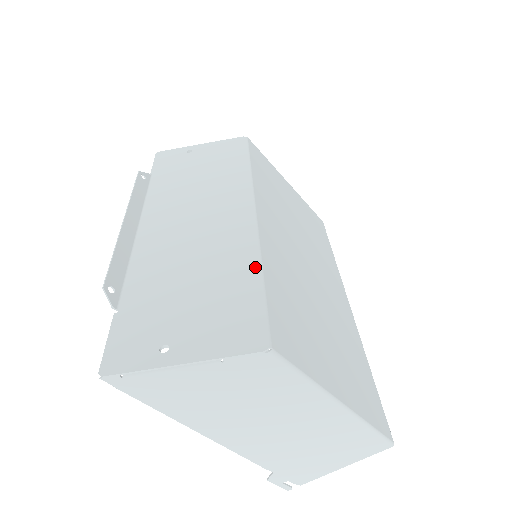
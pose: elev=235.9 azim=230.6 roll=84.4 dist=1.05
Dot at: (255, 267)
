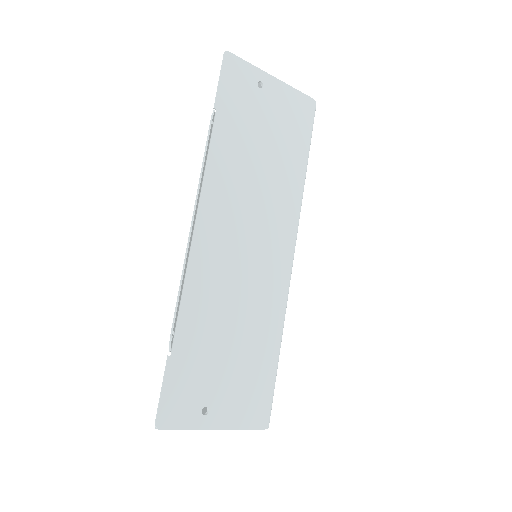
Dot at: (278, 339)
